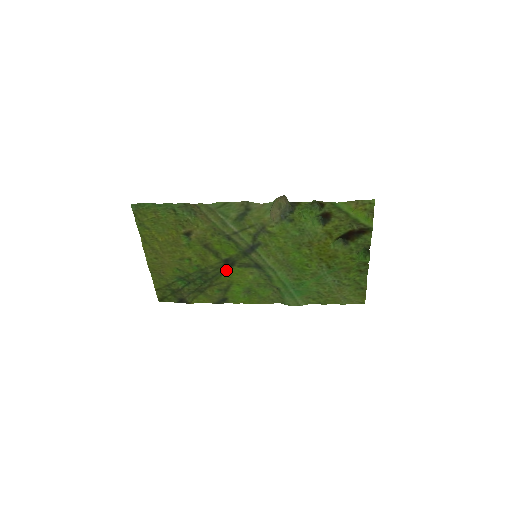
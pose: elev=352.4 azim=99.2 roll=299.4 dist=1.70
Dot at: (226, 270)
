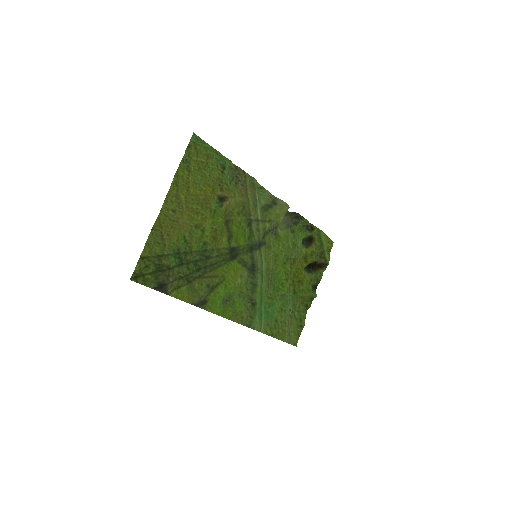
Dot at: (226, 261)
